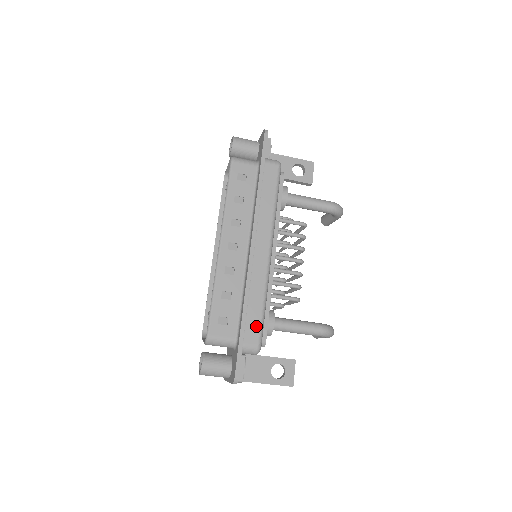
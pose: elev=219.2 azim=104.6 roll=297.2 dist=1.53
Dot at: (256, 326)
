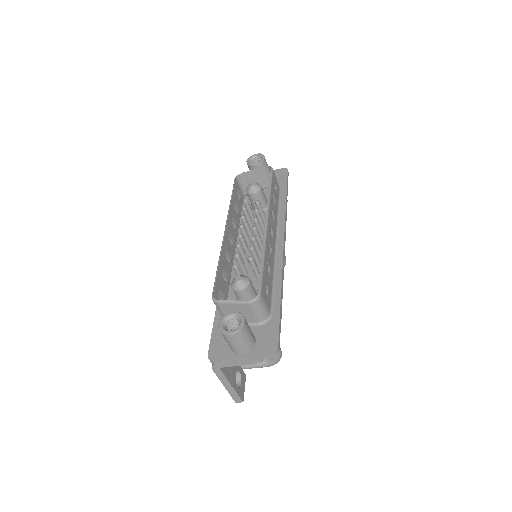
Dot at: occluded
